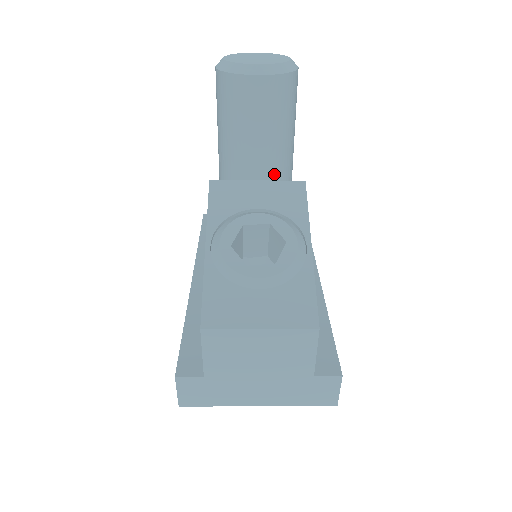
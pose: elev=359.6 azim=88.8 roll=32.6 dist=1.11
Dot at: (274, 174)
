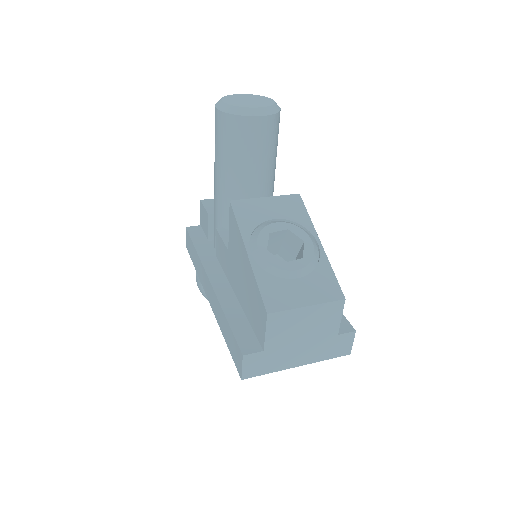
Dot at: (266, 190)
